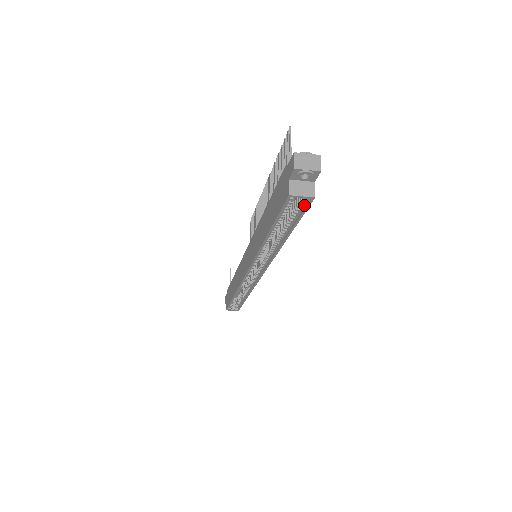
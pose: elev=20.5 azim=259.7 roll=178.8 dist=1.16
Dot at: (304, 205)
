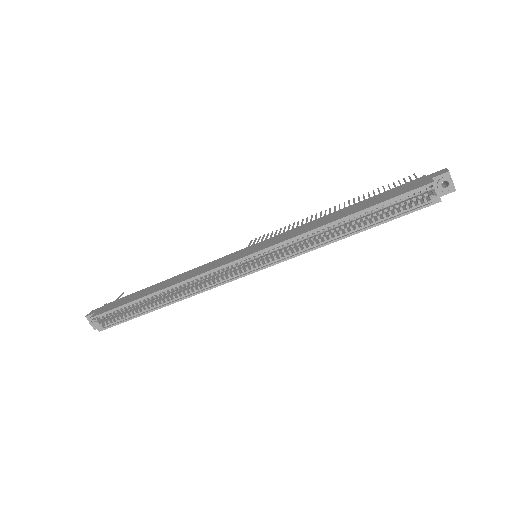
Dot at: (419, 205)
